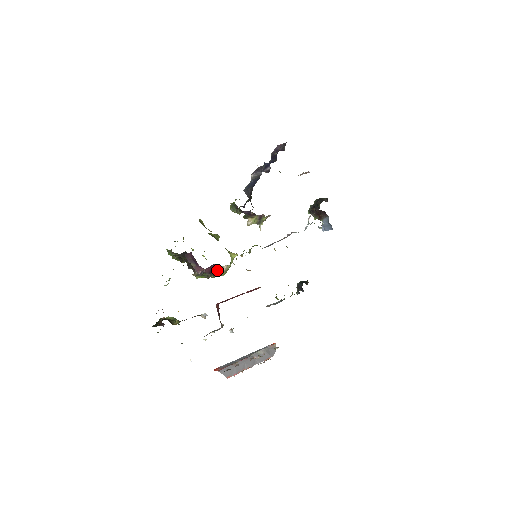
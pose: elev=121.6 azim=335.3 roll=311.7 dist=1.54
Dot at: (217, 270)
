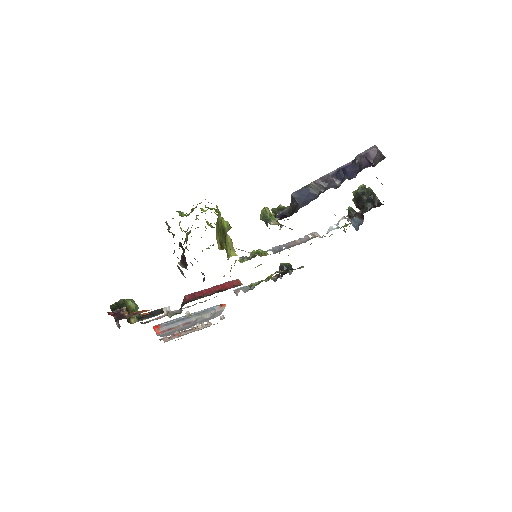
Dot at: (203, 281)
